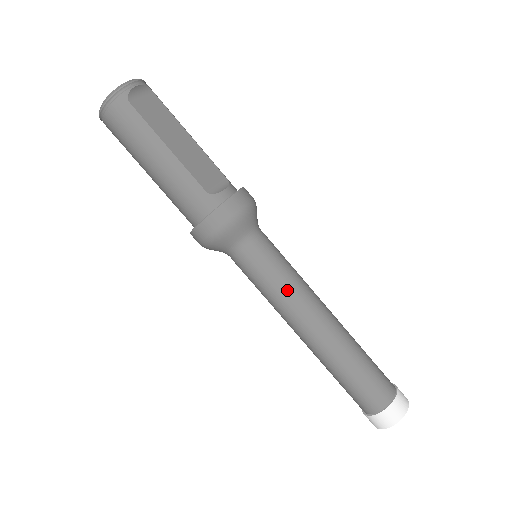
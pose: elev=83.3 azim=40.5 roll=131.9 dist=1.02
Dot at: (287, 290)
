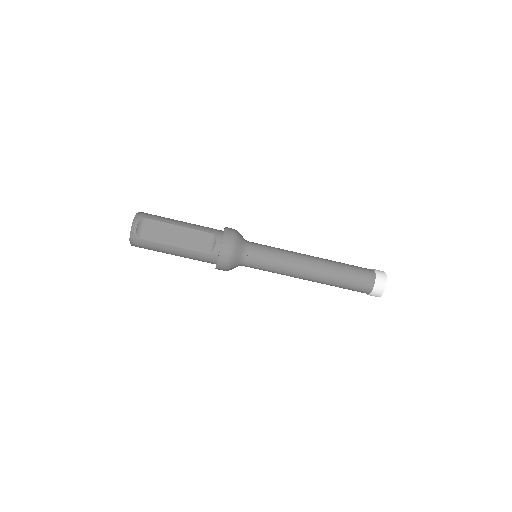
Dot at: (281, 269)
